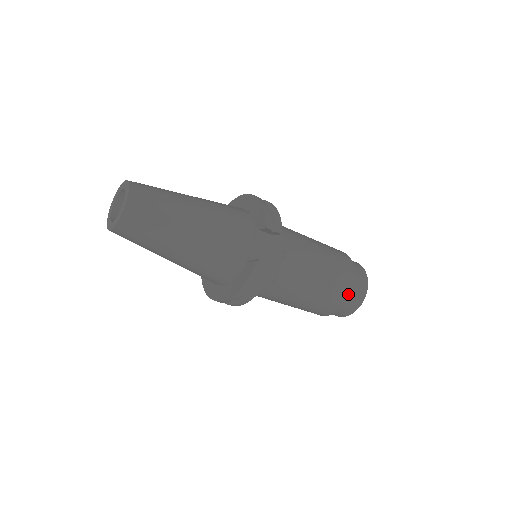
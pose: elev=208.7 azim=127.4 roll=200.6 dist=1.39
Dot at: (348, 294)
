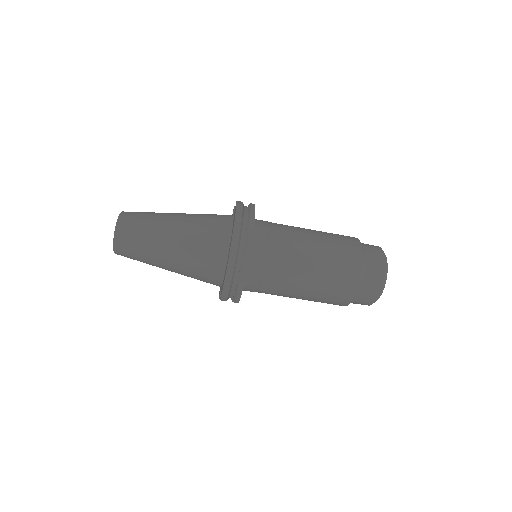
Dot at: (354, 238)
